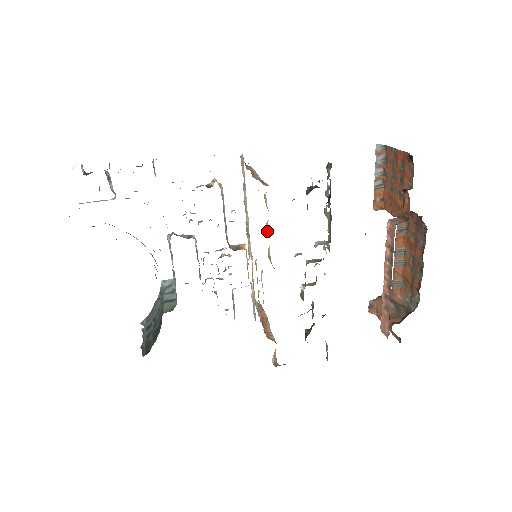
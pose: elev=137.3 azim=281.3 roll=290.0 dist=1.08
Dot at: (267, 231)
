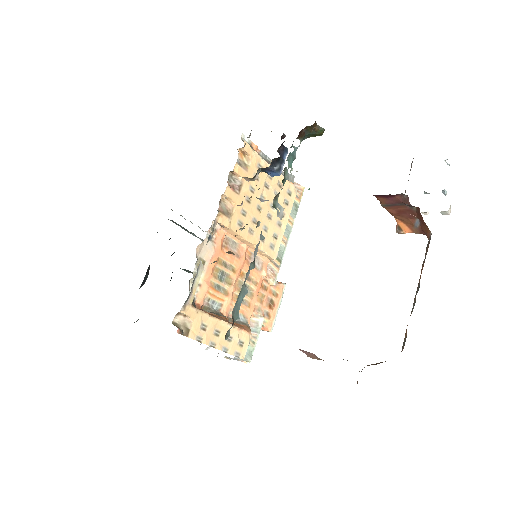
Dot at: (233, 183)
